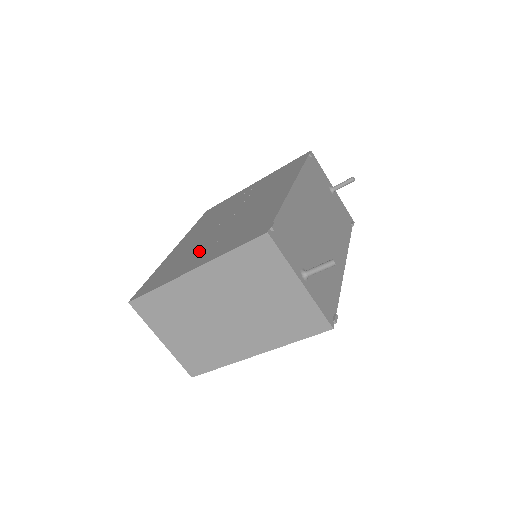
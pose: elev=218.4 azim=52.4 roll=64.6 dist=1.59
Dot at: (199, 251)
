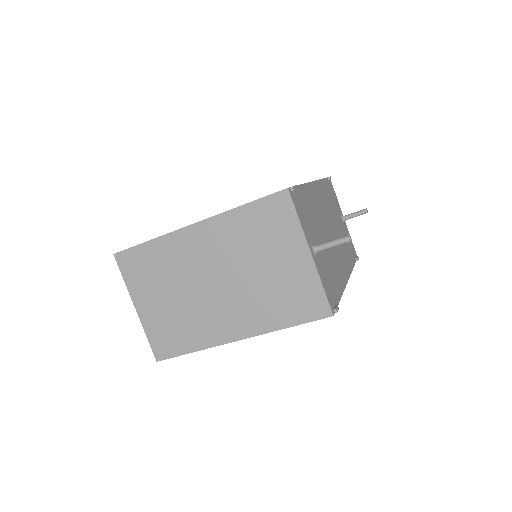
Dot at: occluded
